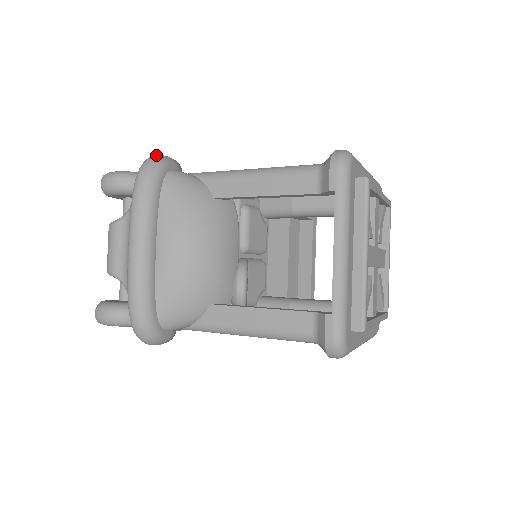
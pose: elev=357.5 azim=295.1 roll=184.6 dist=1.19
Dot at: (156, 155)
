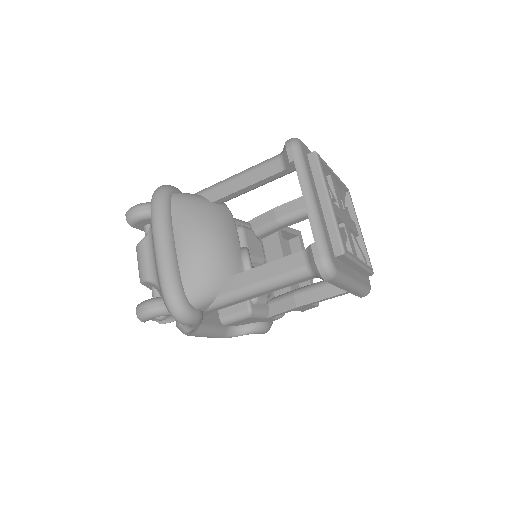
Dot at: (163, 185)
